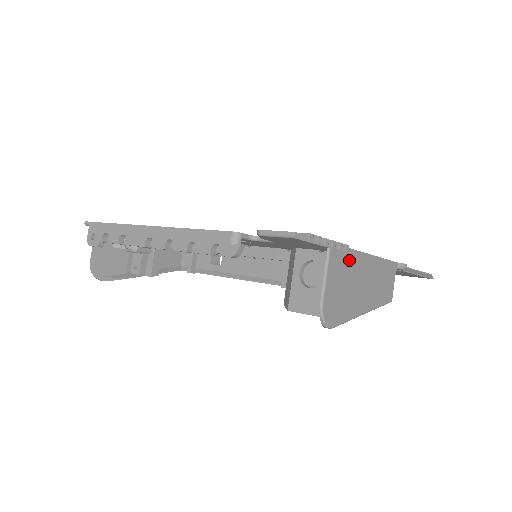
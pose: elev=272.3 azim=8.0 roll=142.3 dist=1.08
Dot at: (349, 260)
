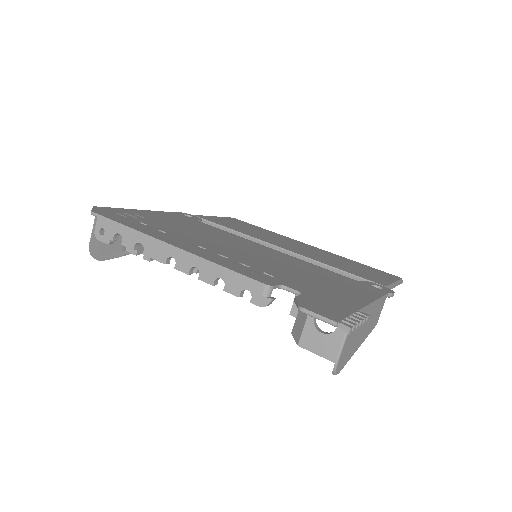
Dot at: occluded
